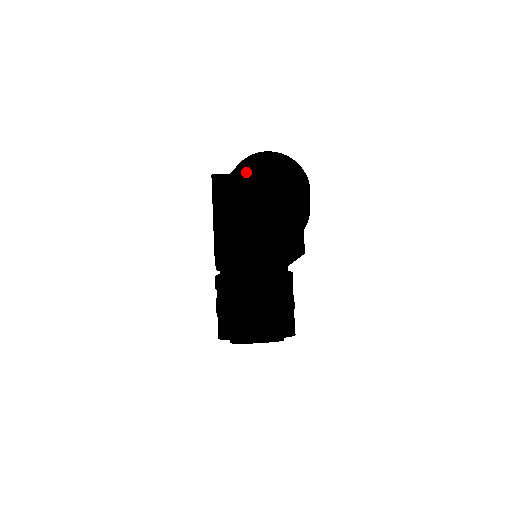
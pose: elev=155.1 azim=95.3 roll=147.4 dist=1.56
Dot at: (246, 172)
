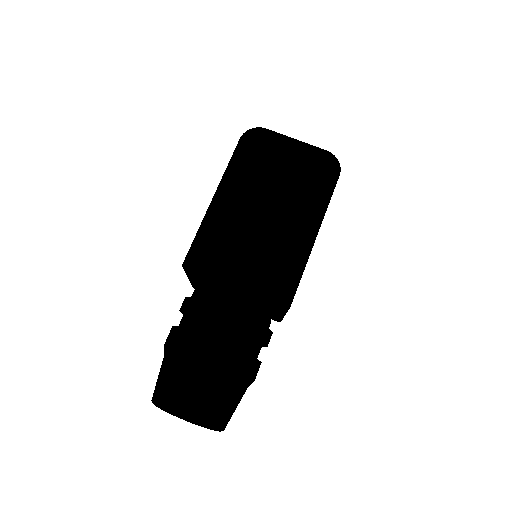
Dot at: occluded
